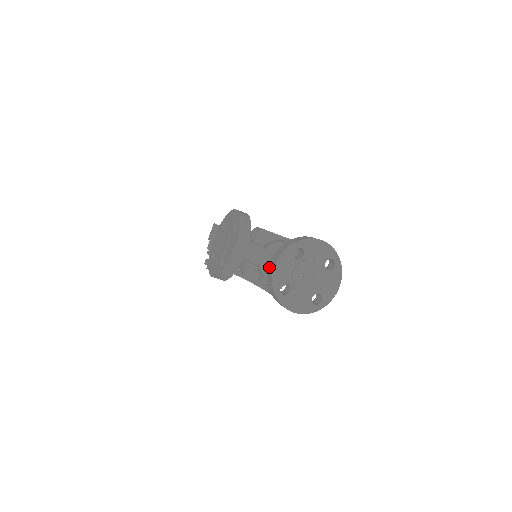
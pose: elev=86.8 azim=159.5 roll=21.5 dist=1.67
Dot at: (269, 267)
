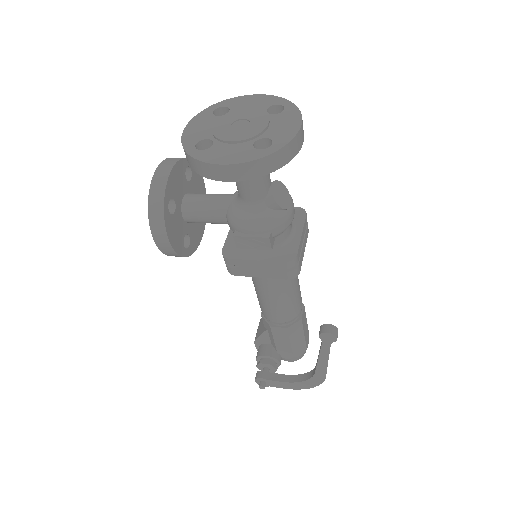
Dot at: occluded
